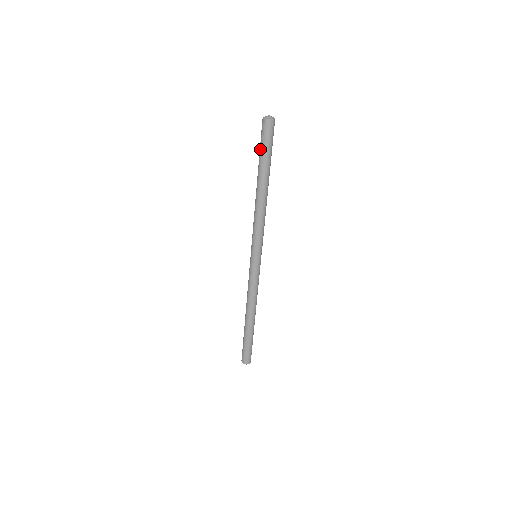
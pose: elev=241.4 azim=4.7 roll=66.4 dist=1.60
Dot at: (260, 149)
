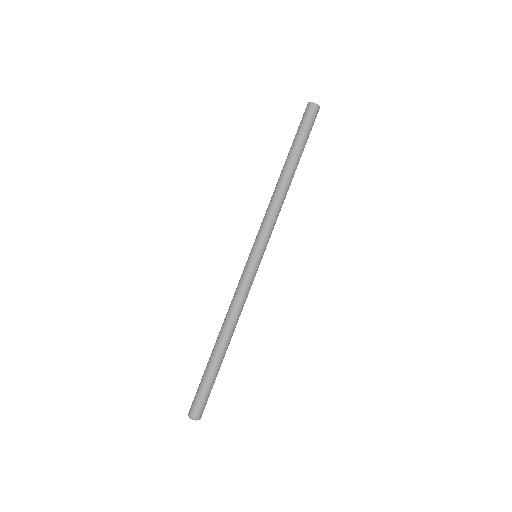
Dot at: occluded
